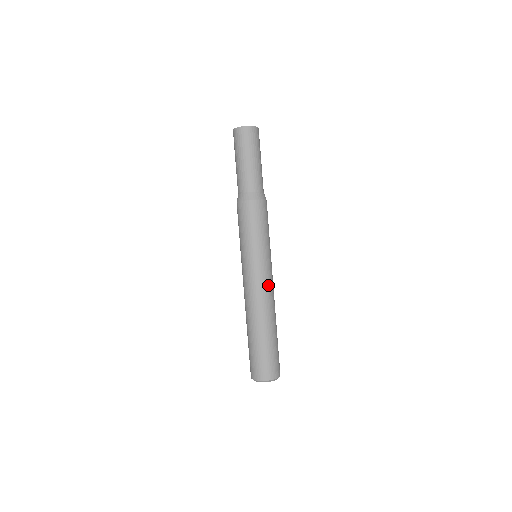
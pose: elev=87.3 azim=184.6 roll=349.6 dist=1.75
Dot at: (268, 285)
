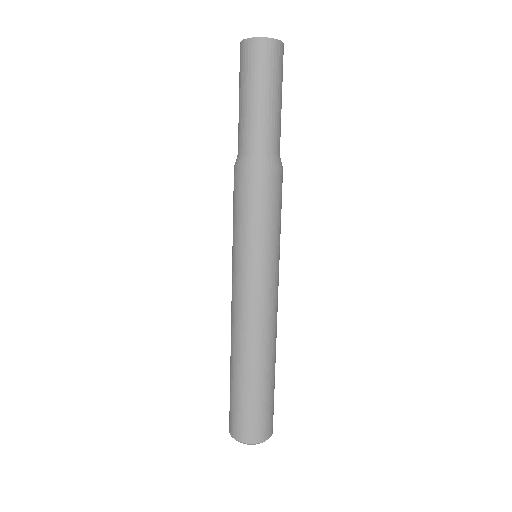
Dot at: (256, 306)
